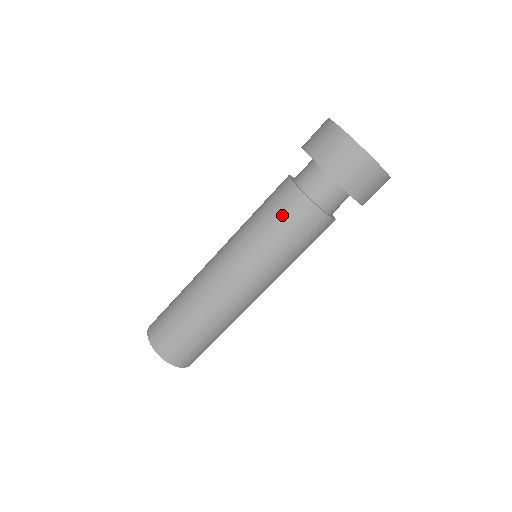
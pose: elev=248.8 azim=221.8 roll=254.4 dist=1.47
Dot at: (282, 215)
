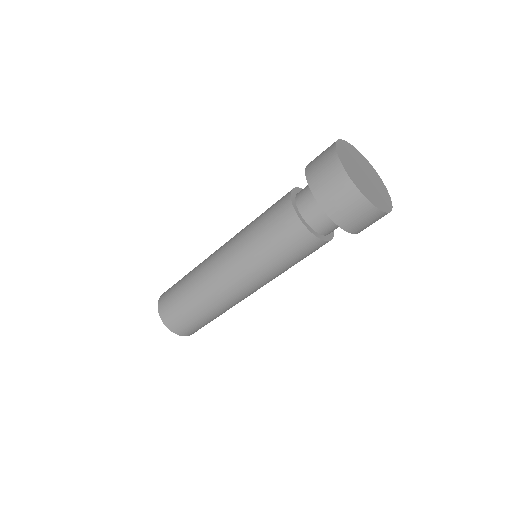
Dot at: (286, 245)
